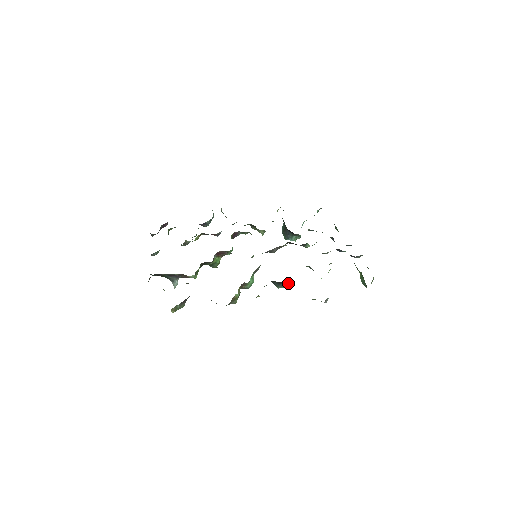
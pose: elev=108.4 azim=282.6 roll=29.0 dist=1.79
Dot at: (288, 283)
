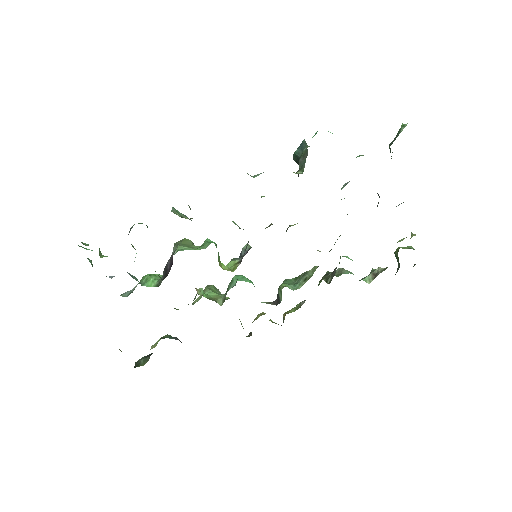
Dot at: occluded
